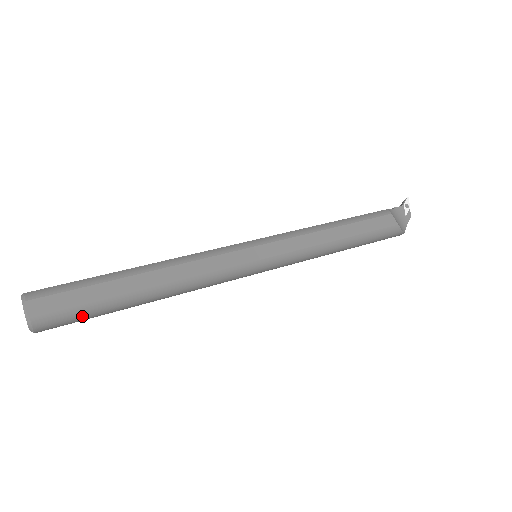
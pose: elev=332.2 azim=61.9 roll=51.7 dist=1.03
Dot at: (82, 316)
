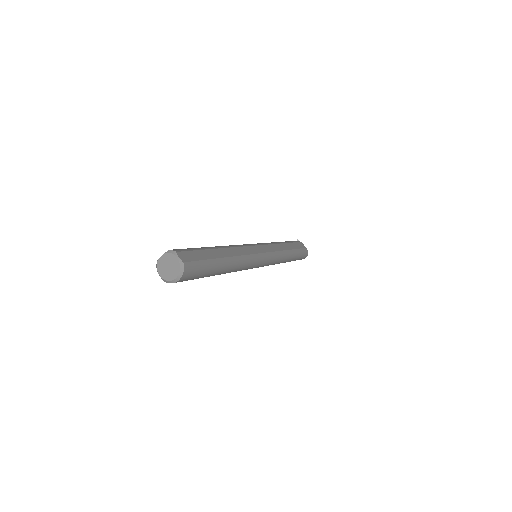
Dot at: (202, 270)
